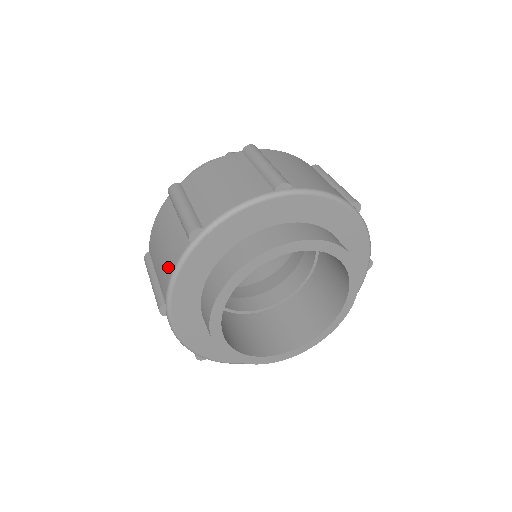
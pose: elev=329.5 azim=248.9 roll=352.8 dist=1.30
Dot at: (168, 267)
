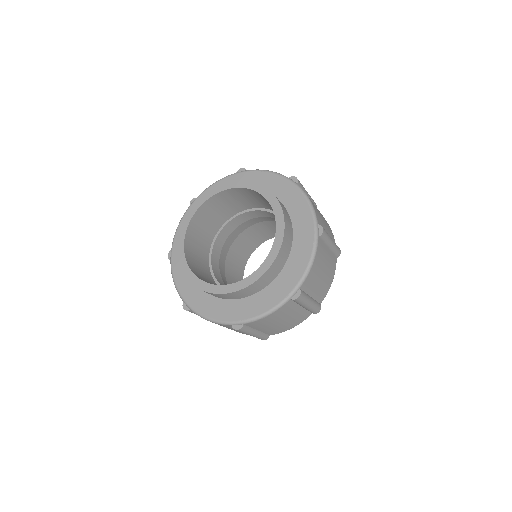
Dot at: occluded
